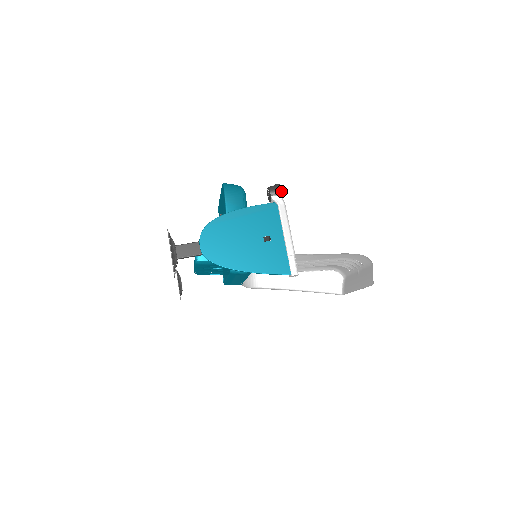
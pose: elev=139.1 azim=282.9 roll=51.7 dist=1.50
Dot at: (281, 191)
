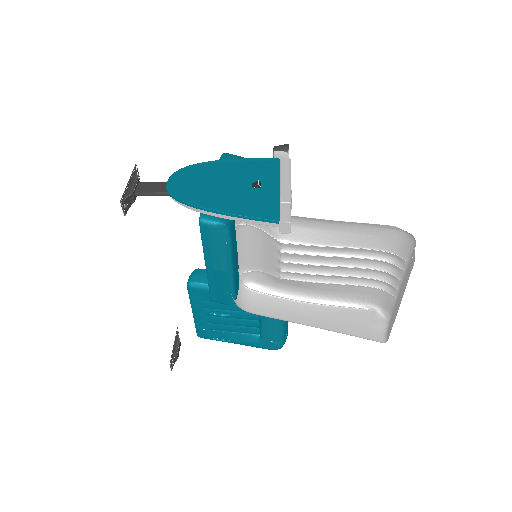
Dot at: (287, 146)
